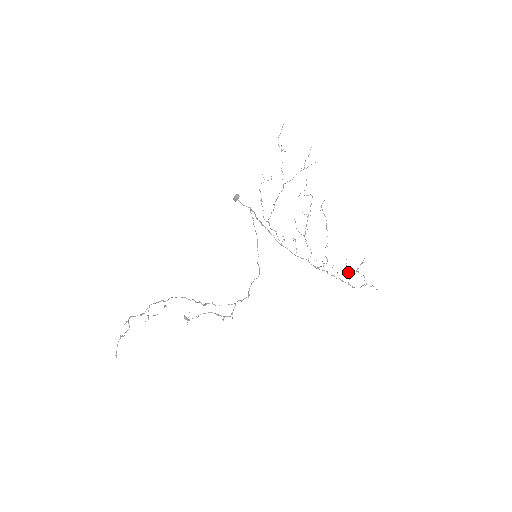
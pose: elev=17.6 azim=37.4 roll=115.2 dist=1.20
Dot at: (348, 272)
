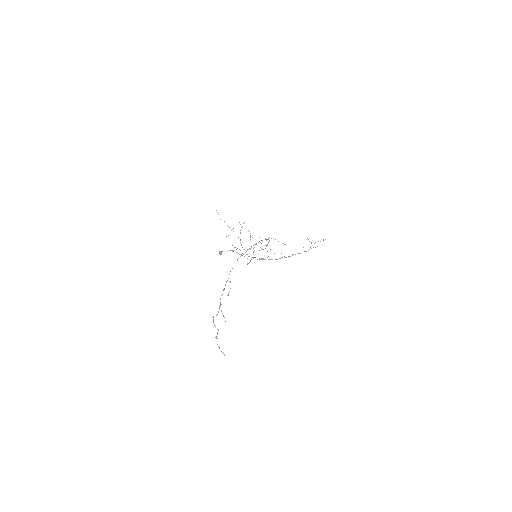
Dot at: occluded
